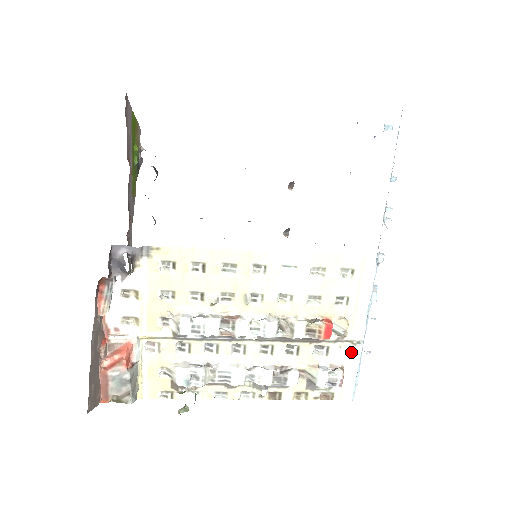
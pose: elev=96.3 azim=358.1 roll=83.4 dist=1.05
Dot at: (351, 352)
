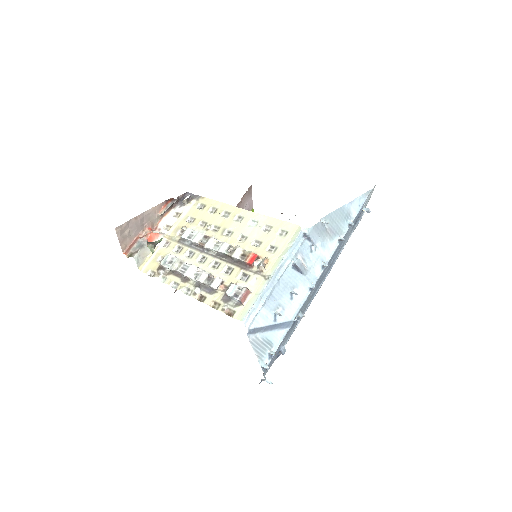
Dot at: (261, 284)
